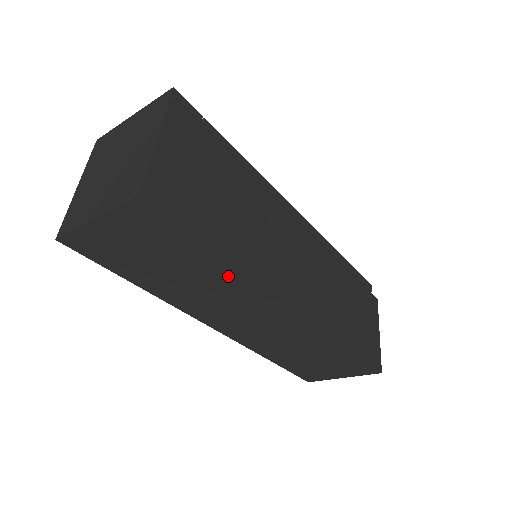
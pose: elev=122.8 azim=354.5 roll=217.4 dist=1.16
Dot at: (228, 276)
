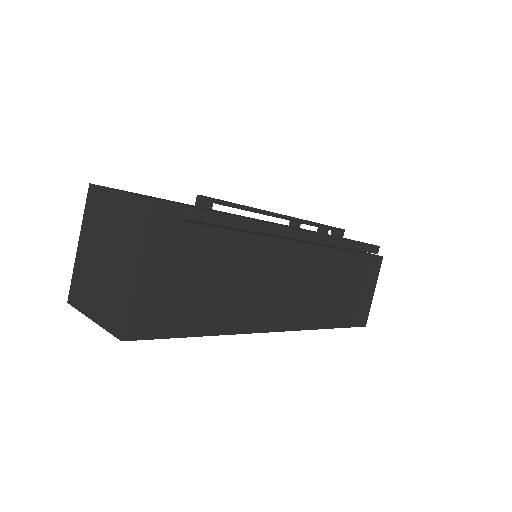
Dot at: occluded
